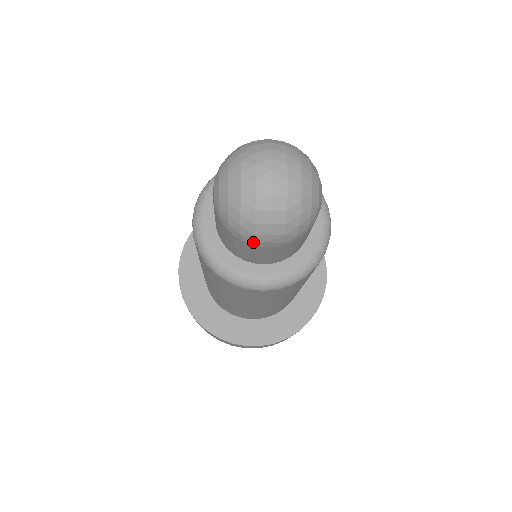
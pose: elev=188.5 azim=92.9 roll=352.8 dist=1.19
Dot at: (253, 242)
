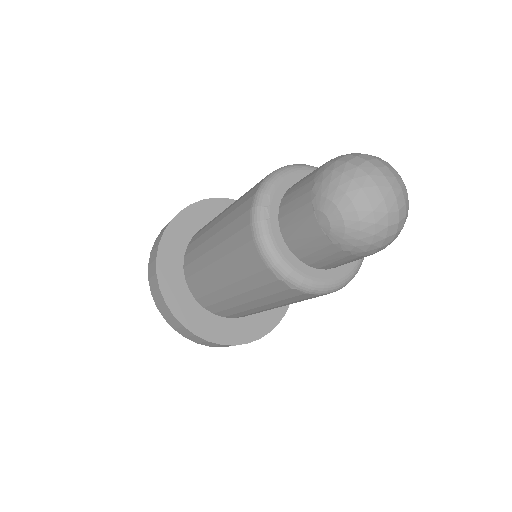
Dot at: (373, 253)
